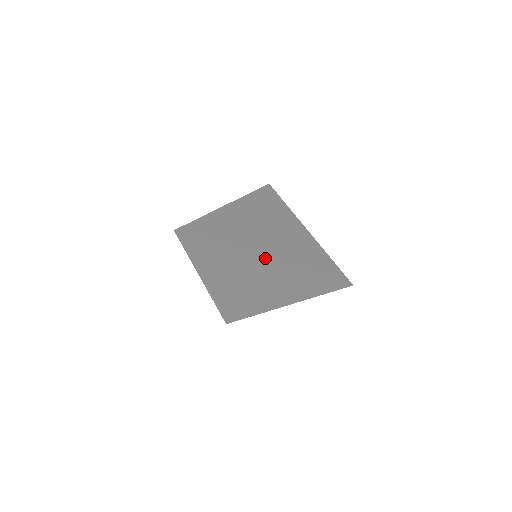
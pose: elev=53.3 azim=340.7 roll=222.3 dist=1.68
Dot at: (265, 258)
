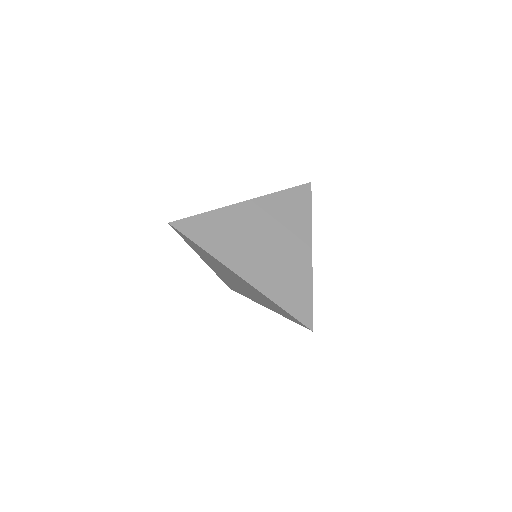
Dot at: (240, 276)
